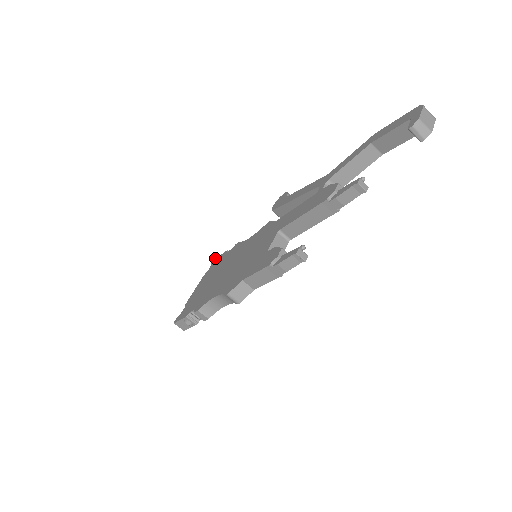
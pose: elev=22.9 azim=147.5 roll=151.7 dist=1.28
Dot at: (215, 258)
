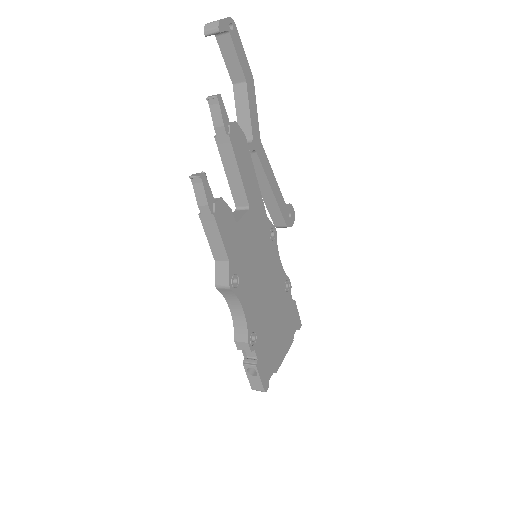
Dot at: occluded
